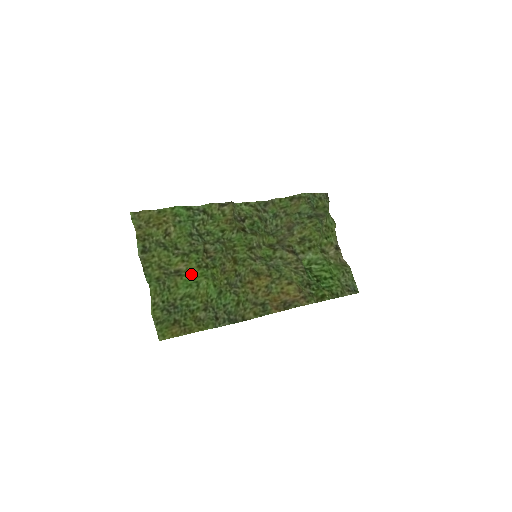
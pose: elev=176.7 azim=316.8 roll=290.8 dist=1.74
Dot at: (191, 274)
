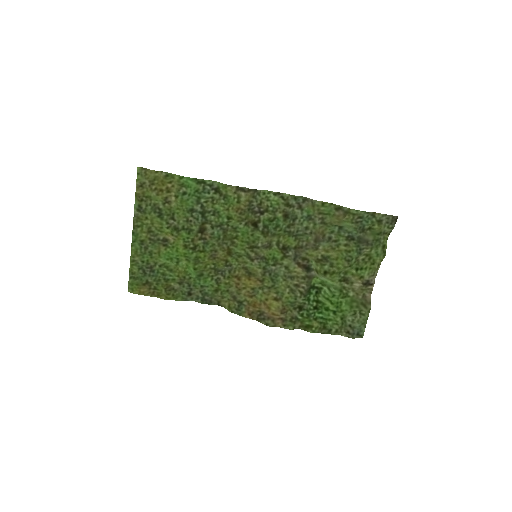
Dot at: (176, 249)
